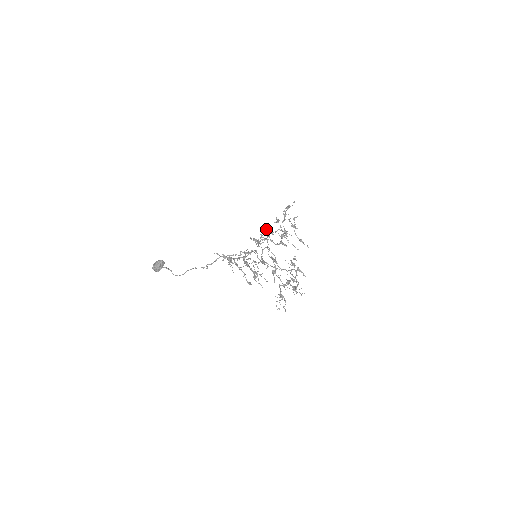
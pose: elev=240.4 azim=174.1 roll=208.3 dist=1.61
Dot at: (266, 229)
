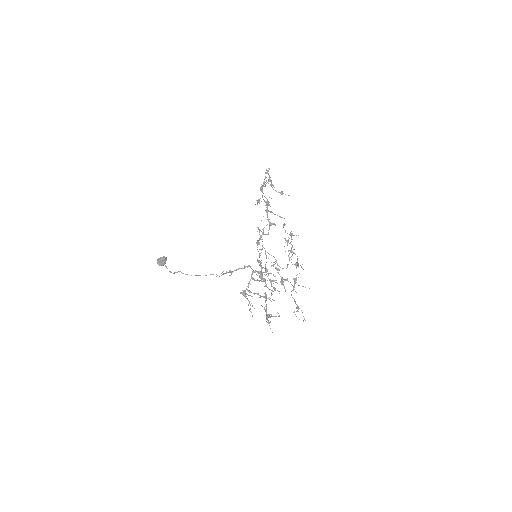
Dot at: occluded
